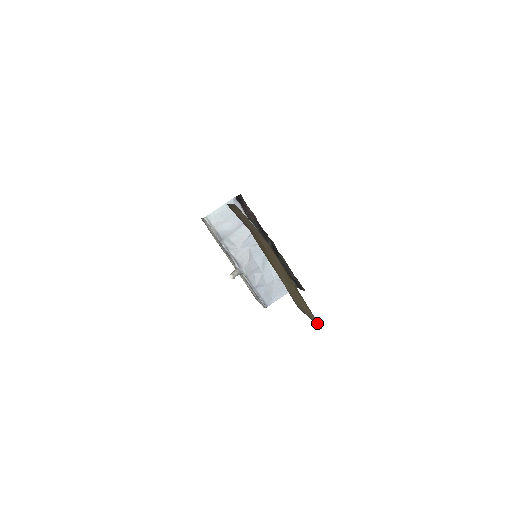
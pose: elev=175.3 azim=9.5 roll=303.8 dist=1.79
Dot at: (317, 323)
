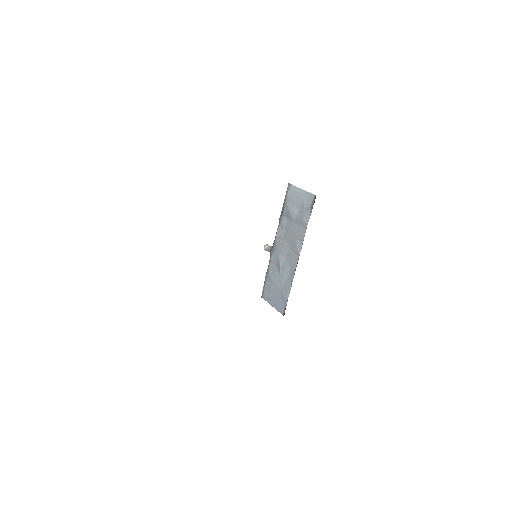
Dot at: occluded
